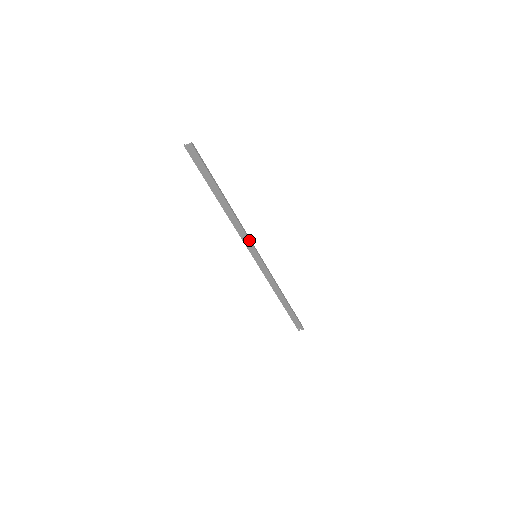
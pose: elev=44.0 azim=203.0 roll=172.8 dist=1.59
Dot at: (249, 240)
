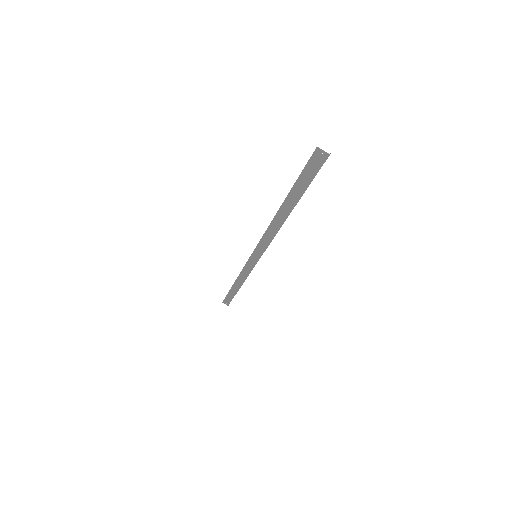
Dot at: (267, 246)
